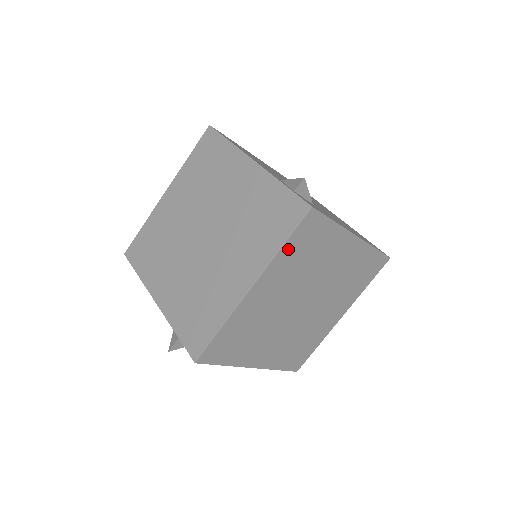
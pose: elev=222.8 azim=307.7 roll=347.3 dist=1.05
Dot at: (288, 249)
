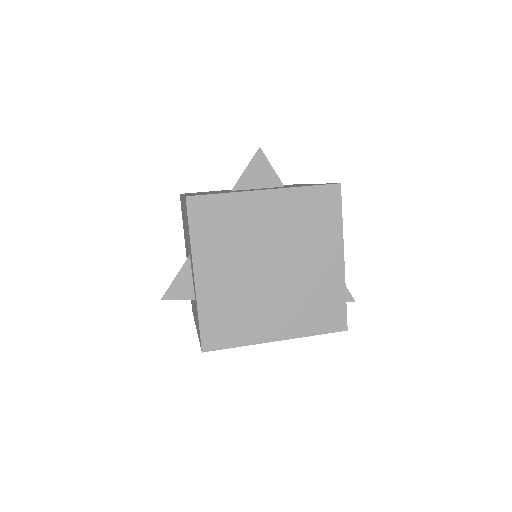
Dot at: (312, 333)
